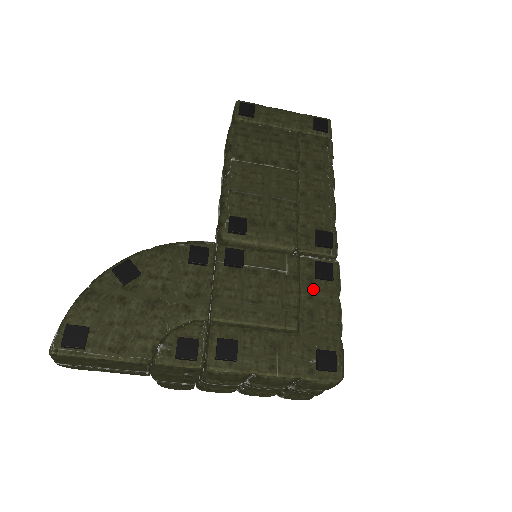
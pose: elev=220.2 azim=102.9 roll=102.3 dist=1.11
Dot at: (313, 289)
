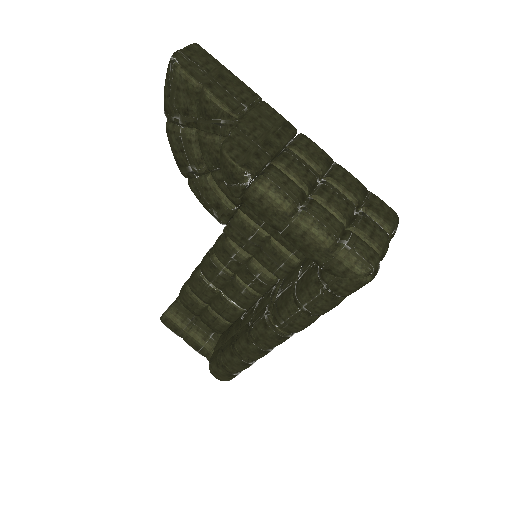
Dot at: occluded
